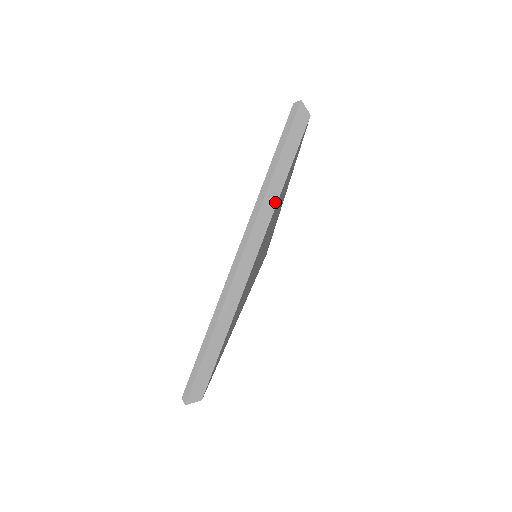
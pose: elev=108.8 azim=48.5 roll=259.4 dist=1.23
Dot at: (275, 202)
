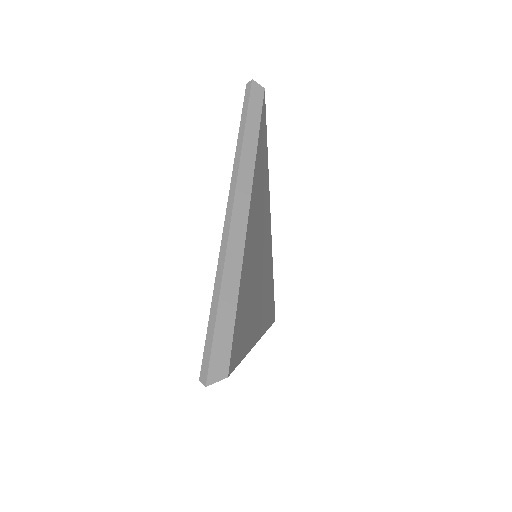
Dot at: occluded
